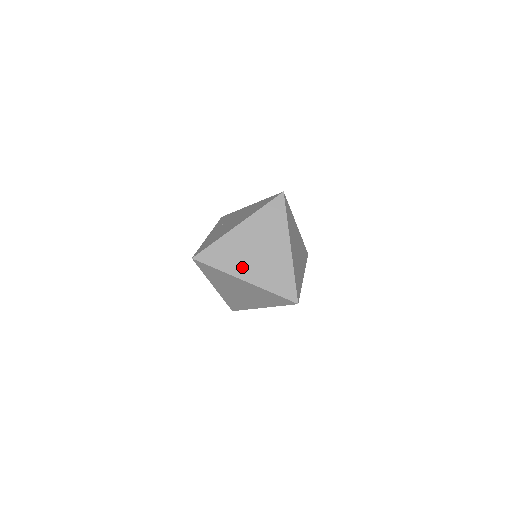
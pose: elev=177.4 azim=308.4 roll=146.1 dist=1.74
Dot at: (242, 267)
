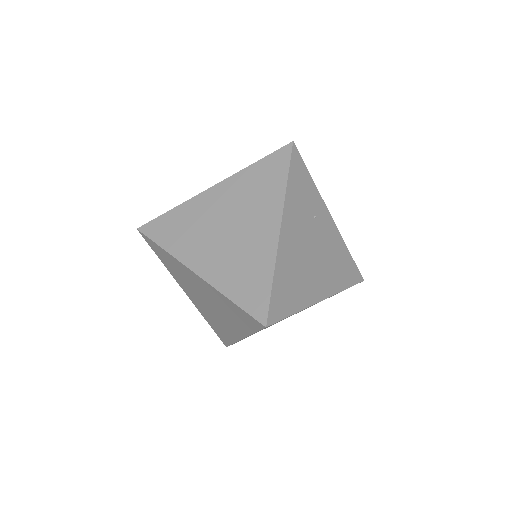
Dot at: occluded
